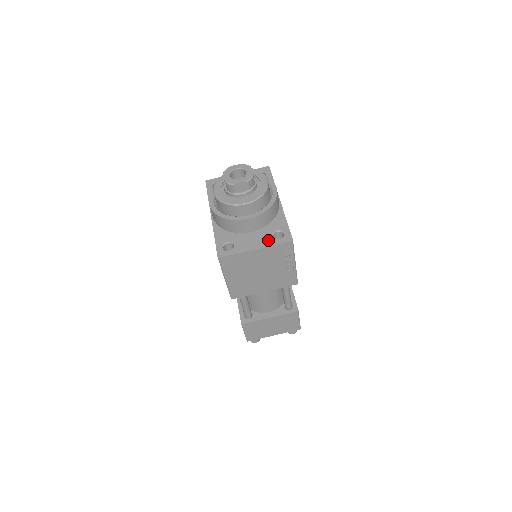
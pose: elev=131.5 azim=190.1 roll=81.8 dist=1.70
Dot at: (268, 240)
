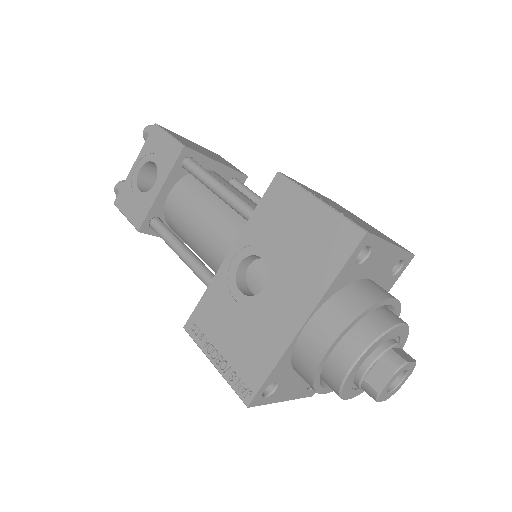
Dot at: (302, 391)
